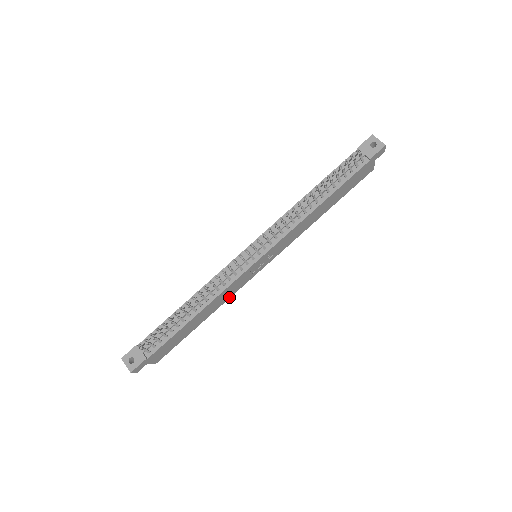
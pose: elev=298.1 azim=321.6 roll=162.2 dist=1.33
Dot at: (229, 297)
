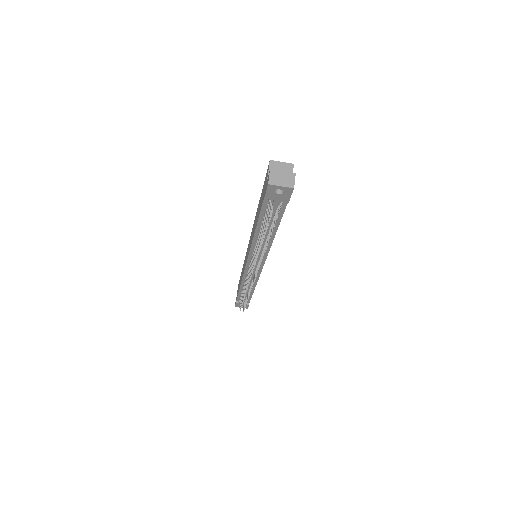
Dot at: occluded
